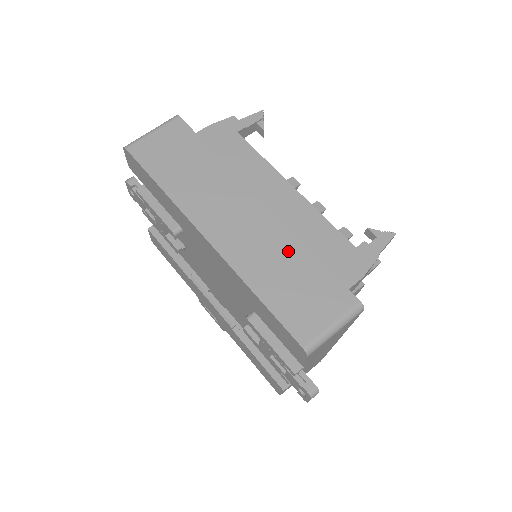
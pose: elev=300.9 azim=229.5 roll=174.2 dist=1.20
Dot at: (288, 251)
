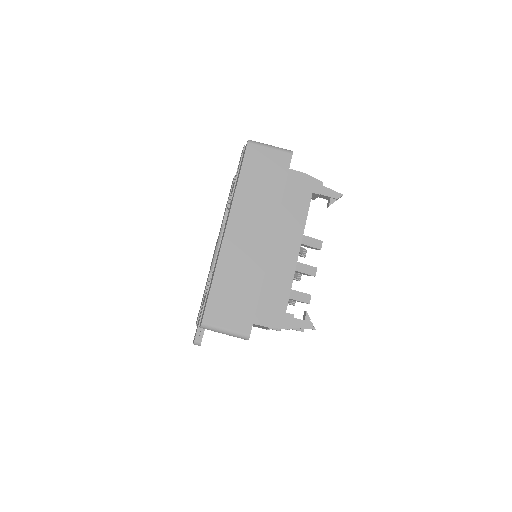
Dot at: (251, 278)
